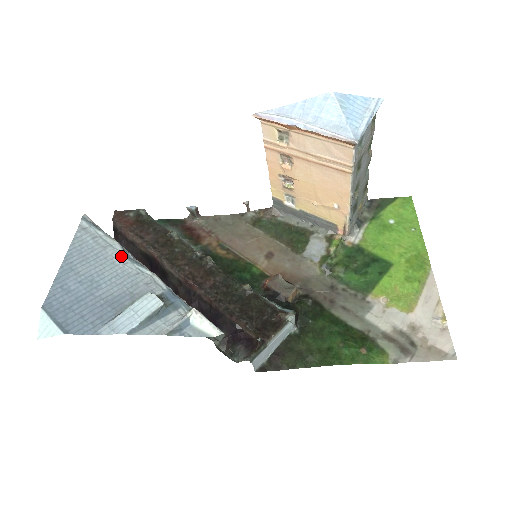
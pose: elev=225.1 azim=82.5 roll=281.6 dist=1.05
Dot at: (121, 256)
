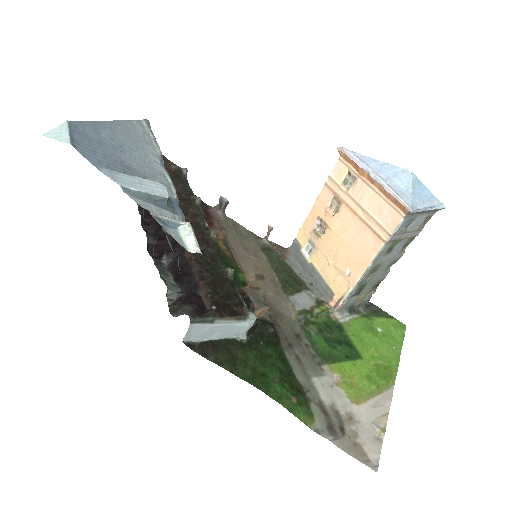
Dot at: (156, 156)
